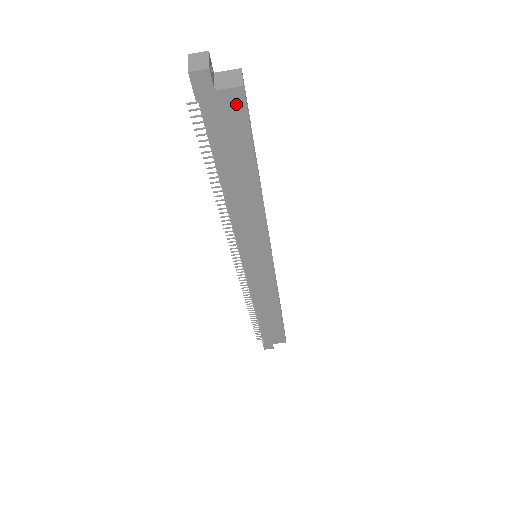
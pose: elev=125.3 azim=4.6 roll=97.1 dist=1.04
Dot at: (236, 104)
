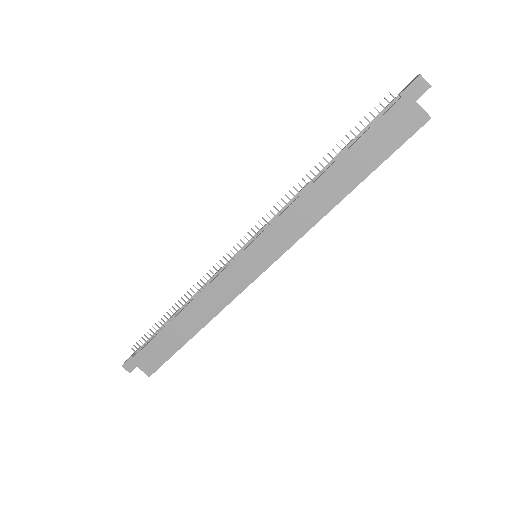
Dot at: (414, 123)
